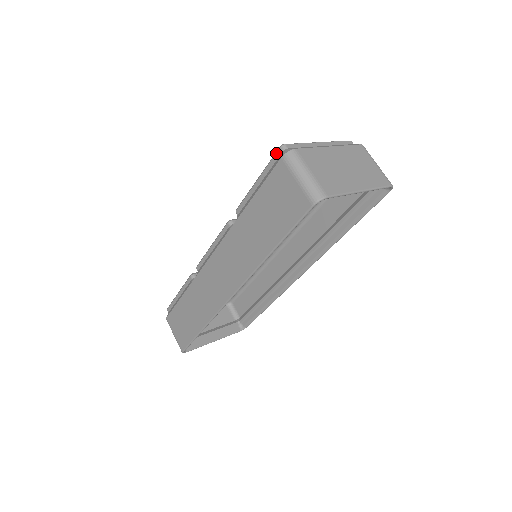
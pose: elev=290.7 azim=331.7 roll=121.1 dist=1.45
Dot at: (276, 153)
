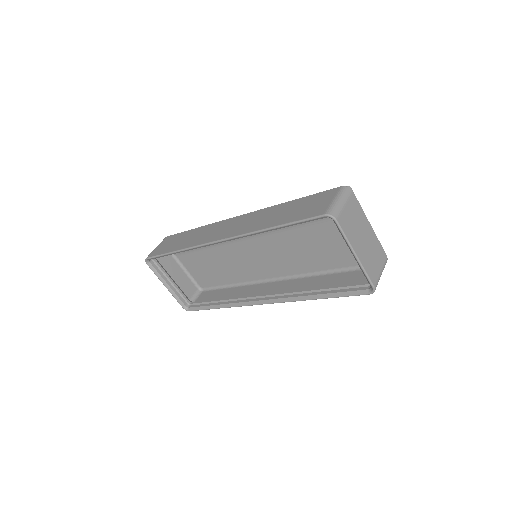
Dot at: occluded
